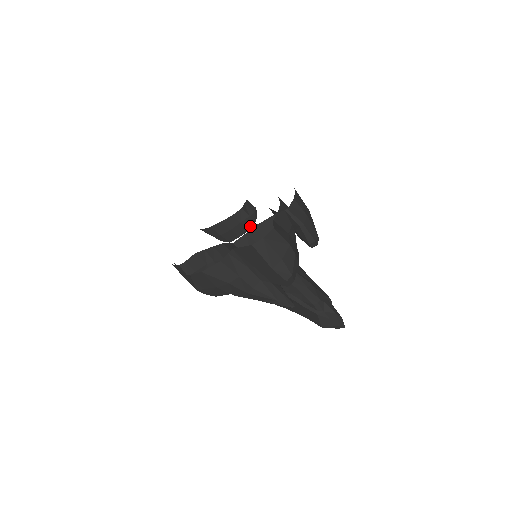
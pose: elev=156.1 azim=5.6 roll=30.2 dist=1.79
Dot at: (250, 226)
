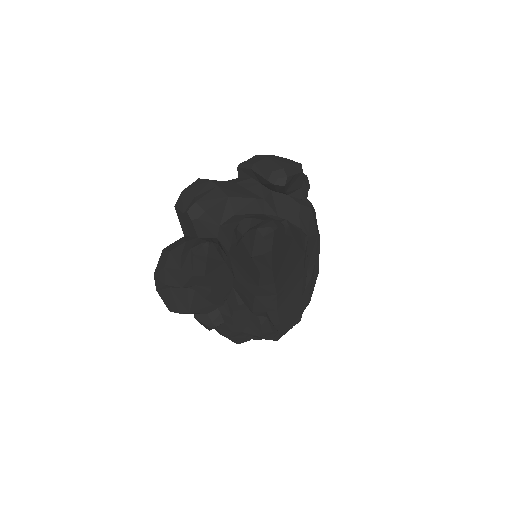
Dot at: occluded
